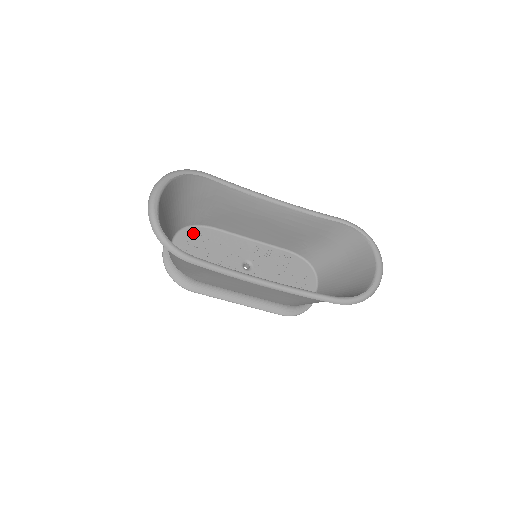
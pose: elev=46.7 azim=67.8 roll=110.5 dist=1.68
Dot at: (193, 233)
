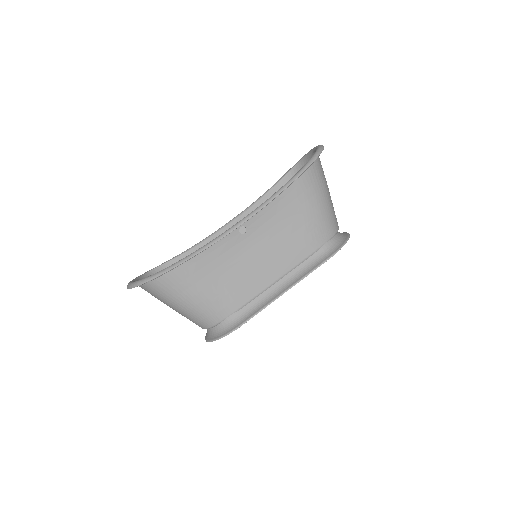
Dot at: occluded
